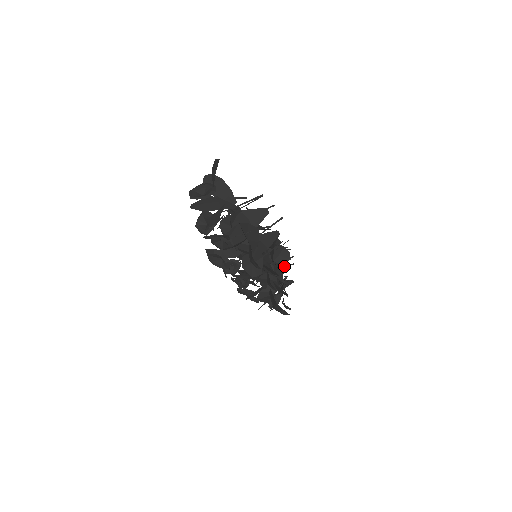
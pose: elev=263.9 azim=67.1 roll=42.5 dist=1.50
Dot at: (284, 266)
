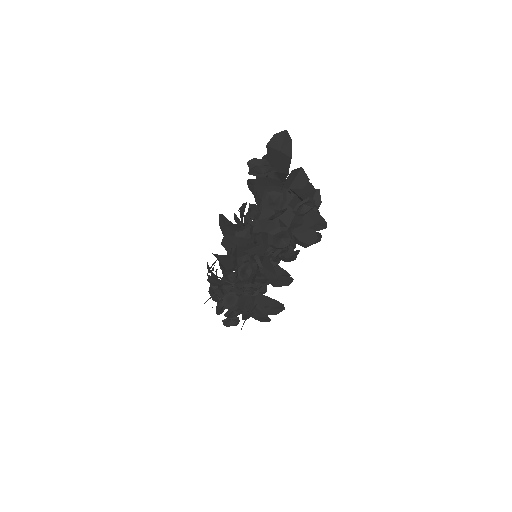
Dot at: occluded
